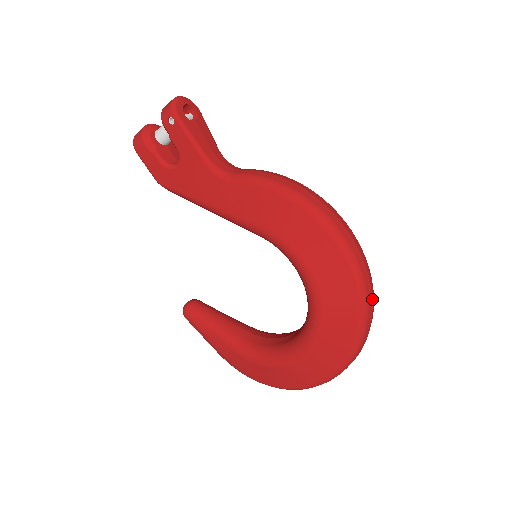
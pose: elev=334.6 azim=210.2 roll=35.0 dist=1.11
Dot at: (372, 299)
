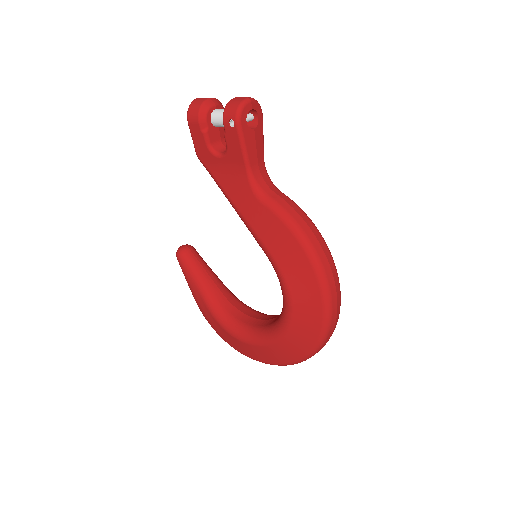
Dot at: occluded
